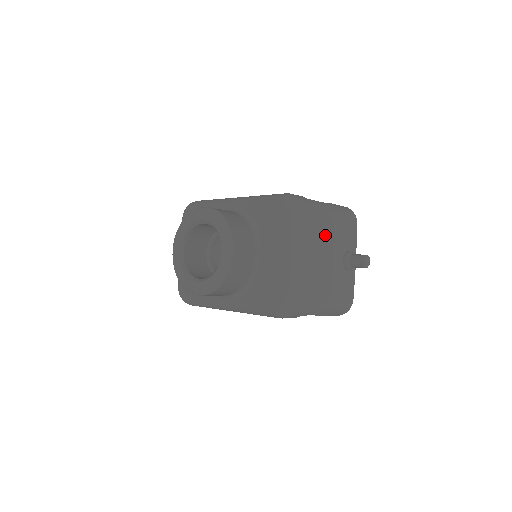
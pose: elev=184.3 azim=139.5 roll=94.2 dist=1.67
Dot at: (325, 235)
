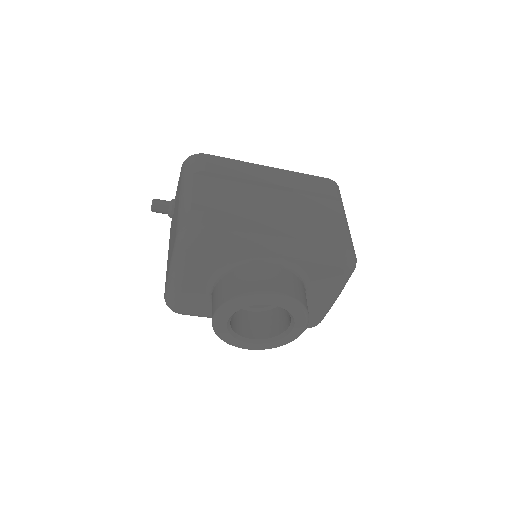
Dot at: occluded
